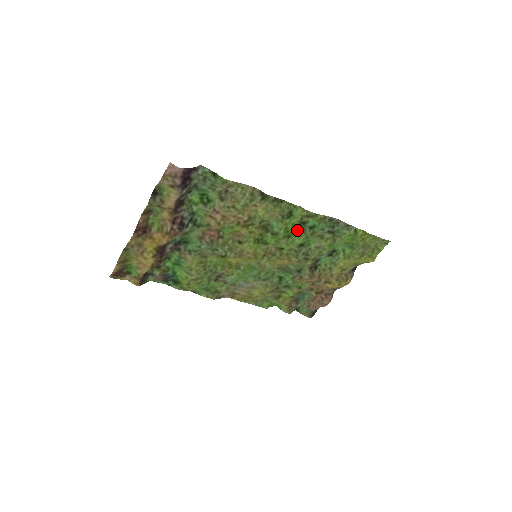
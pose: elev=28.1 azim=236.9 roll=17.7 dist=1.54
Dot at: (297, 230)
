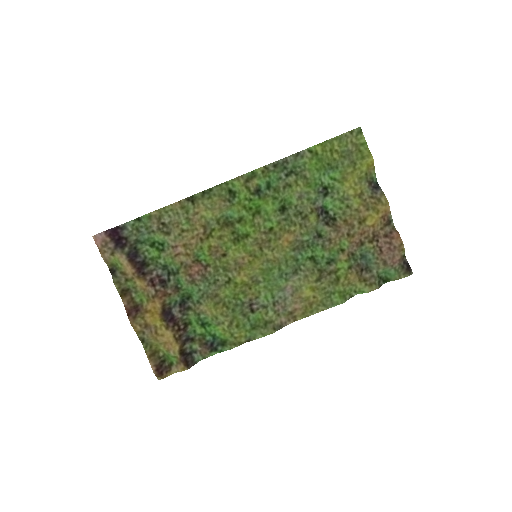
Dot at: (259, 201)
